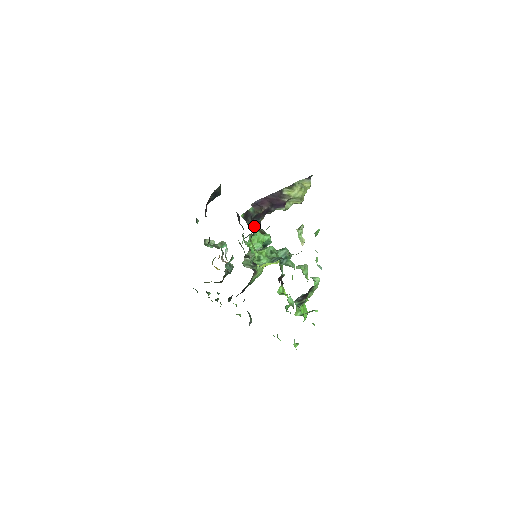
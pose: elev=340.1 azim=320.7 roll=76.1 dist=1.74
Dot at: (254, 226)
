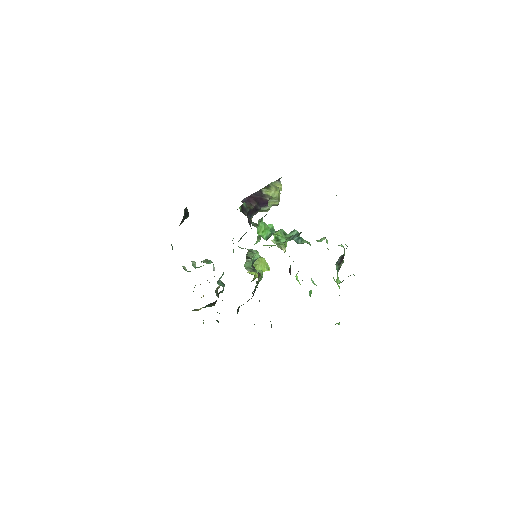
Dot at: (251, 221)
